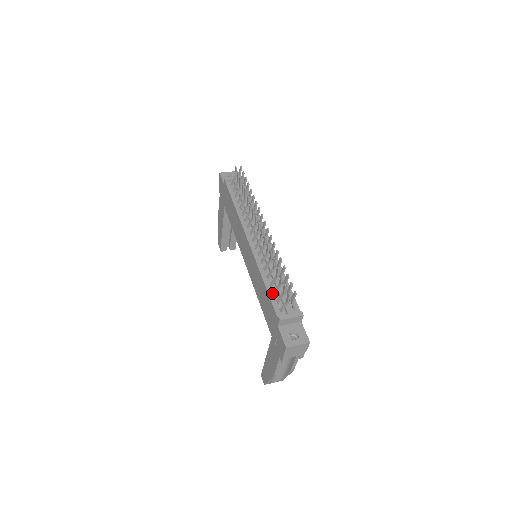
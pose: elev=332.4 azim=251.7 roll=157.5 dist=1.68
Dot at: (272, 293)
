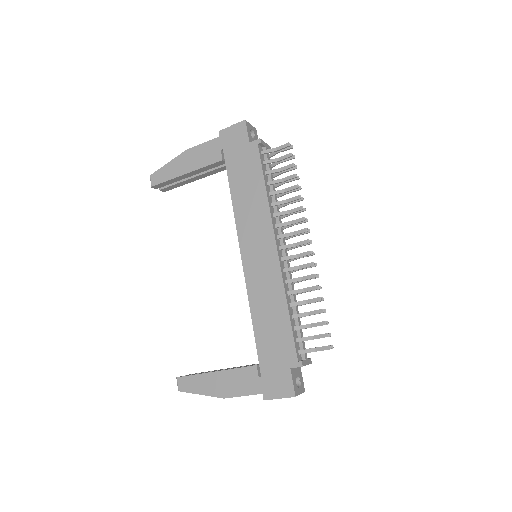
Dot at: (294, 327)
